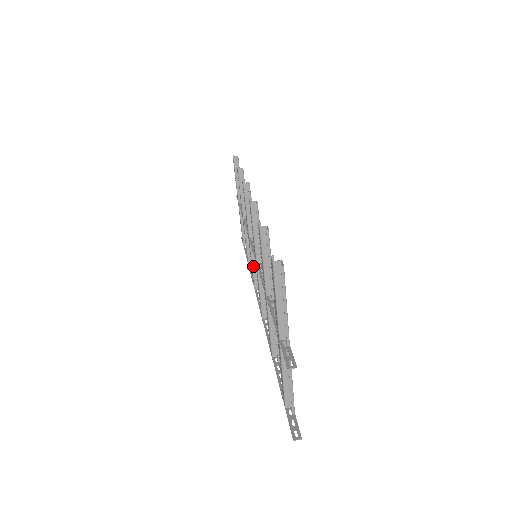
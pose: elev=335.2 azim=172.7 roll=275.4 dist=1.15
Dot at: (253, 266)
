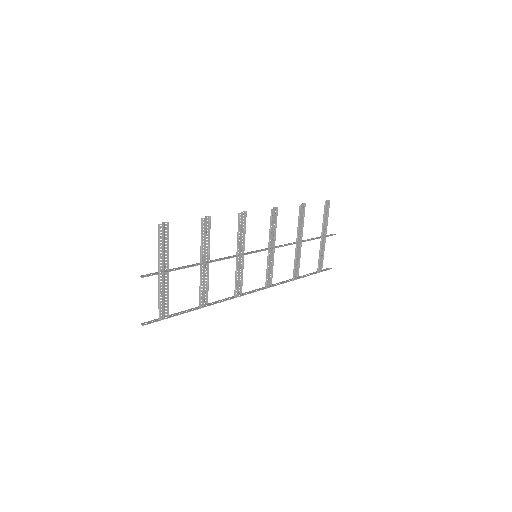
Dot at: (269, 269)
